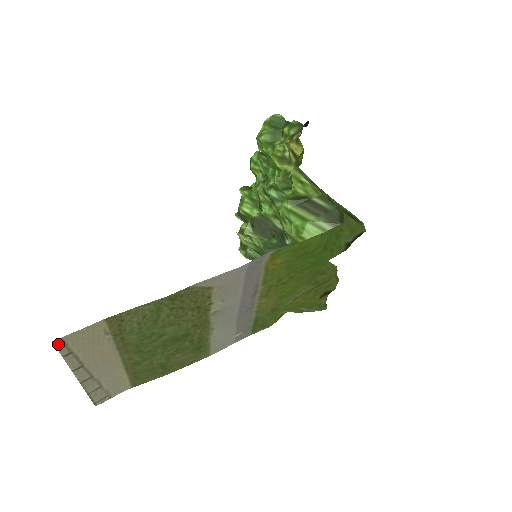
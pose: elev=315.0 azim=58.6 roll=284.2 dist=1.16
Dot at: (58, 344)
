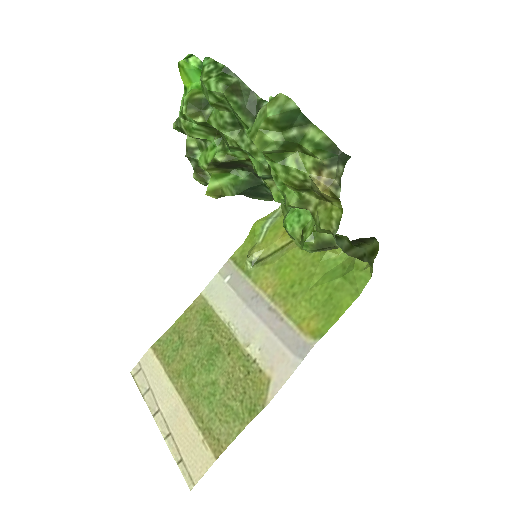
Dot at: (188, 482)
